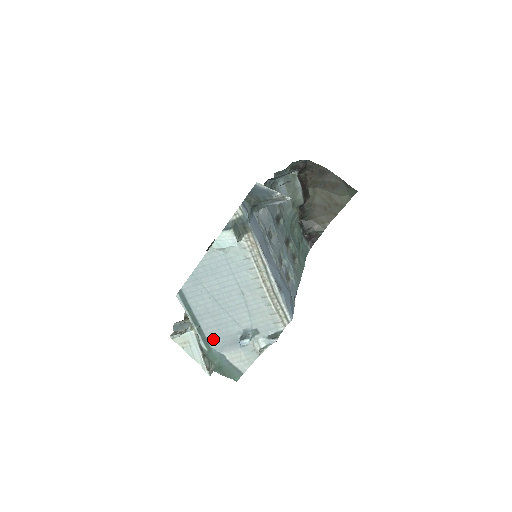
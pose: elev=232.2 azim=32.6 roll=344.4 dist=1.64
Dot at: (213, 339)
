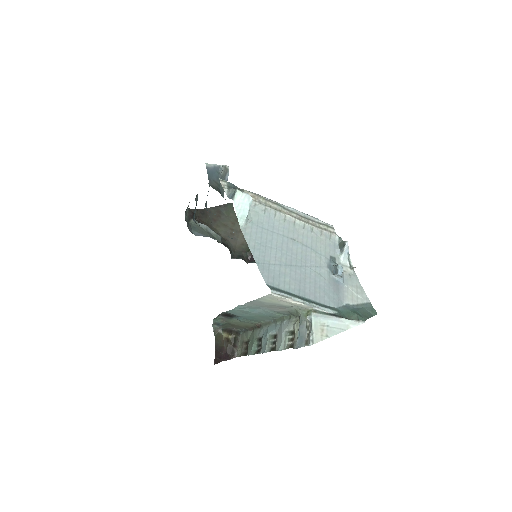
Dot at: (327, 300)
